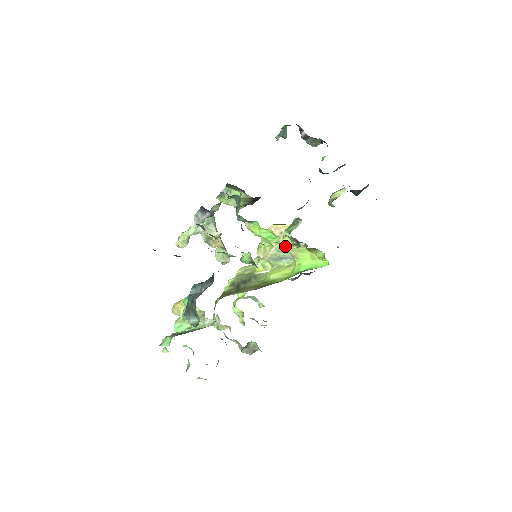
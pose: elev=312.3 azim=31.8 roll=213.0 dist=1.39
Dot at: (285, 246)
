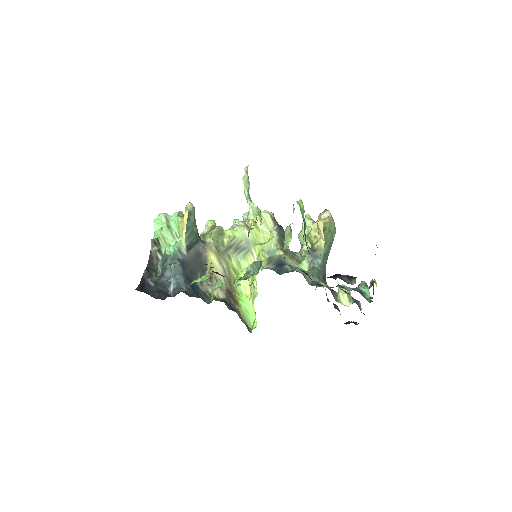
Dot at: occluded
